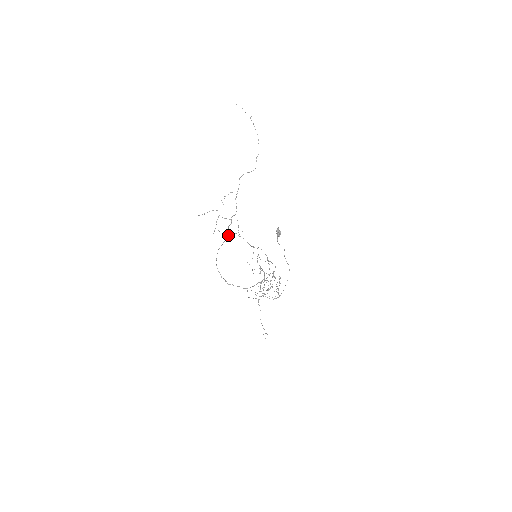
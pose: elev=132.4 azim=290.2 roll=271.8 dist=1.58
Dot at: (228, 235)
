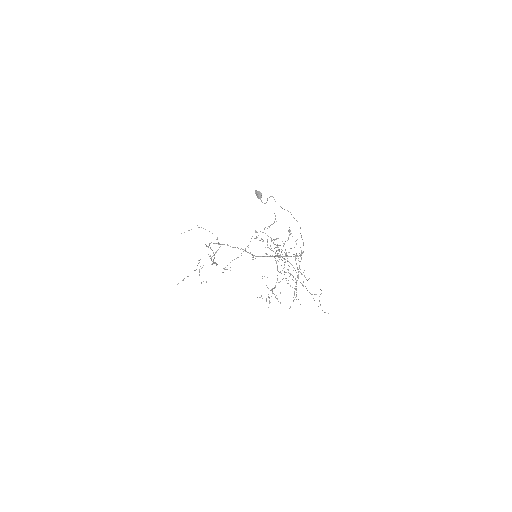
Dot at: (214, 255)
